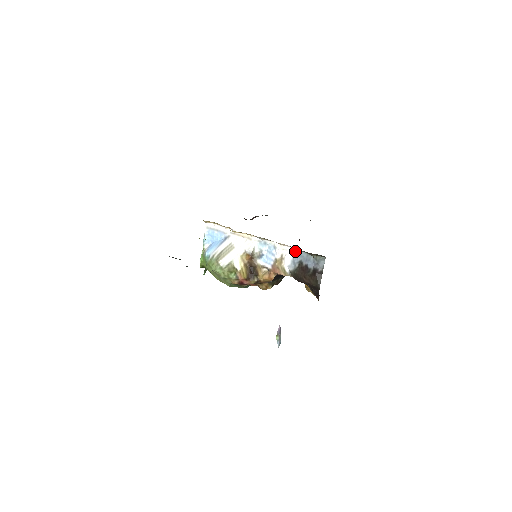
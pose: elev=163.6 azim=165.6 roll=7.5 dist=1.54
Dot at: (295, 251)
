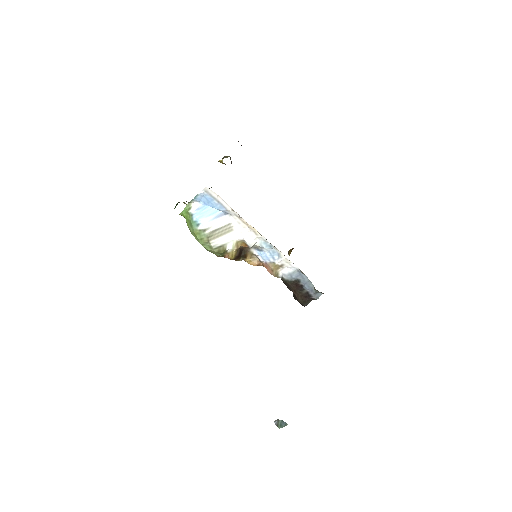
Dot at: (299, 270)
